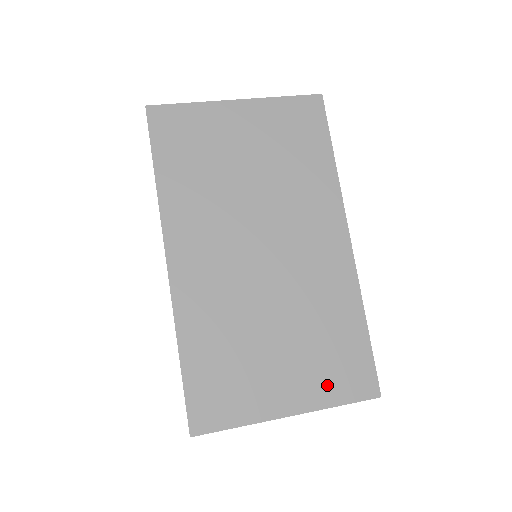
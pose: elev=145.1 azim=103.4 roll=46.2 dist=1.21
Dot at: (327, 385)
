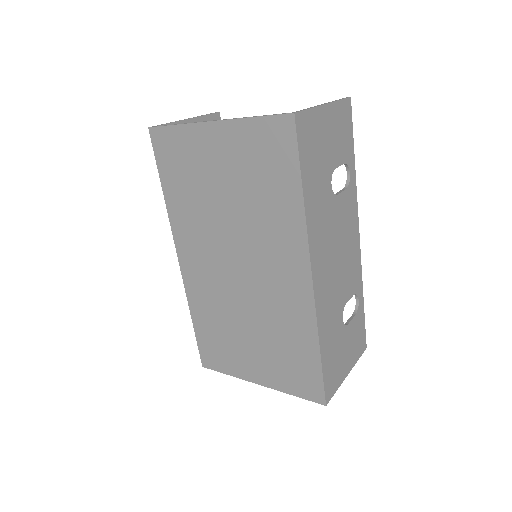
Dot at: (284, 379)
